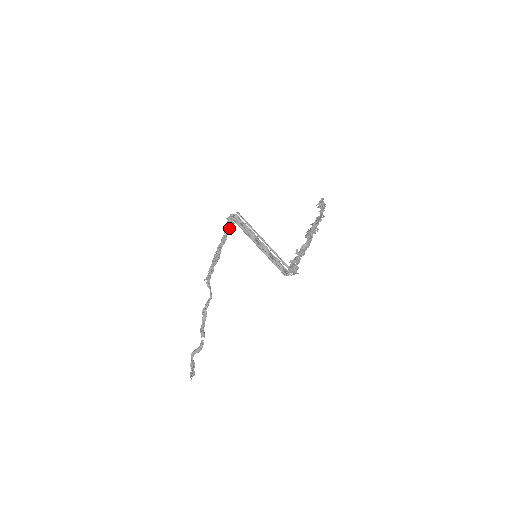
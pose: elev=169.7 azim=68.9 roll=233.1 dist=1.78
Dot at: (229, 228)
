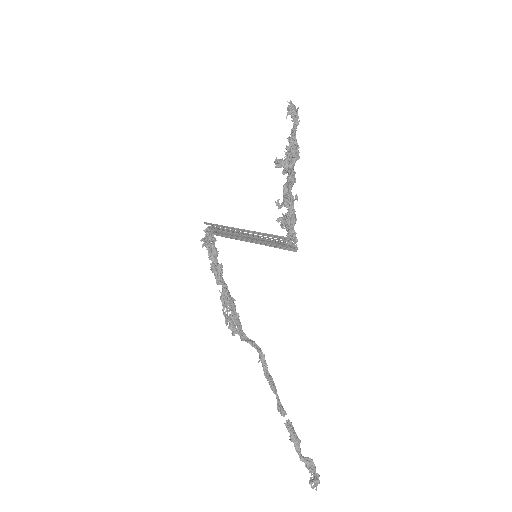
Dot at: (213, 249)
